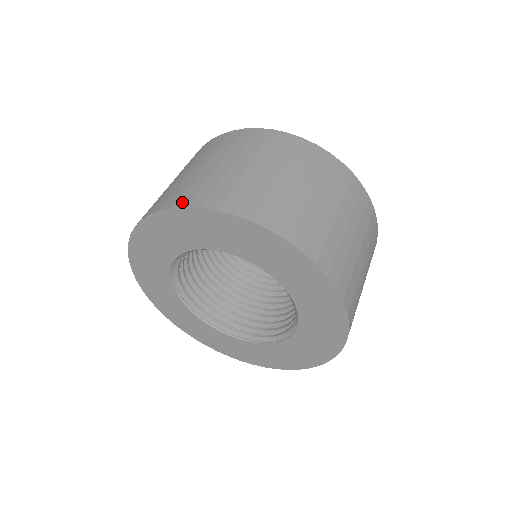
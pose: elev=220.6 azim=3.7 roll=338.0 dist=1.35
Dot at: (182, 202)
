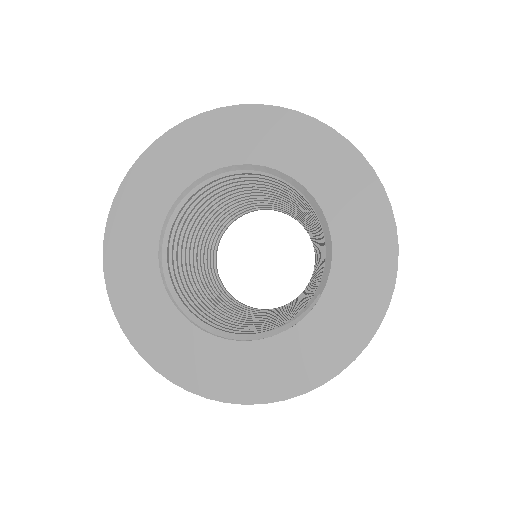
Dot at: (251, 107)
